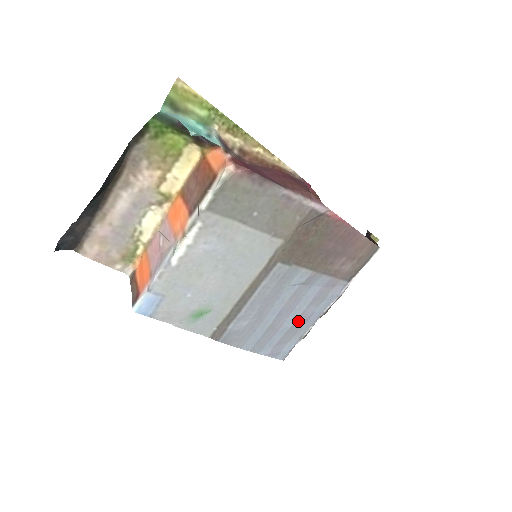
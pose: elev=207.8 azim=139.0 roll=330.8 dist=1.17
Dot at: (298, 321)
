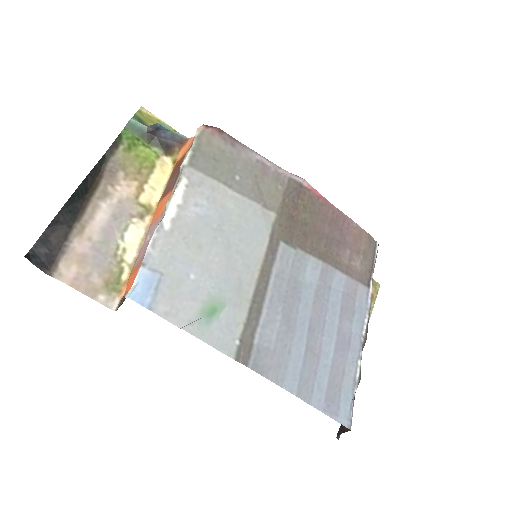
Dot at: (338, 345)
